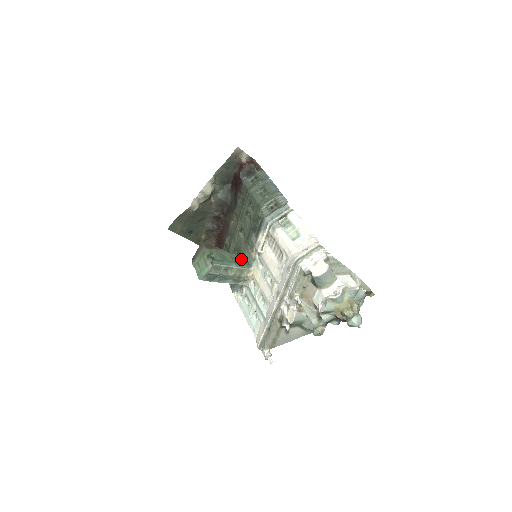
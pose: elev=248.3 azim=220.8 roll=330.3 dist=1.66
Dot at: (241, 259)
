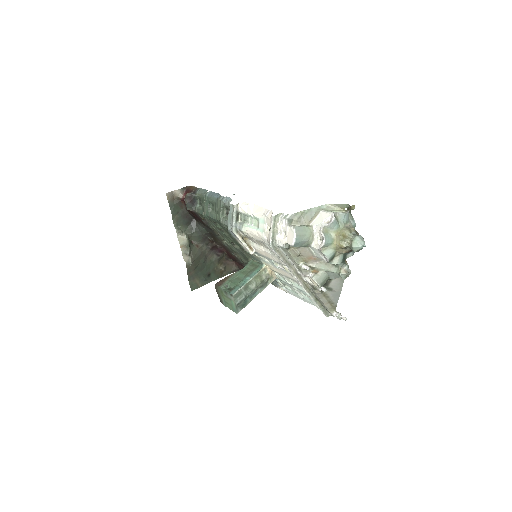
Dot at: (251, 266)
